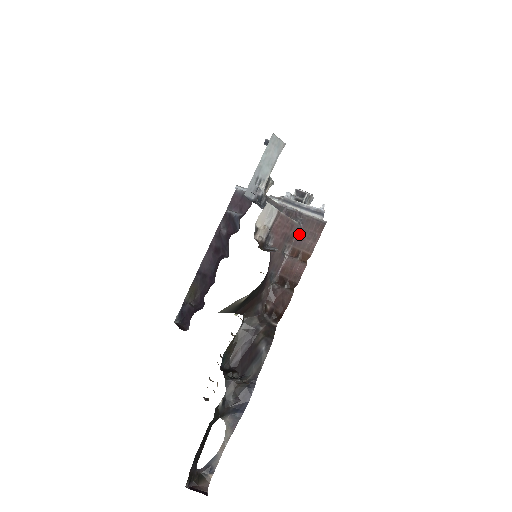
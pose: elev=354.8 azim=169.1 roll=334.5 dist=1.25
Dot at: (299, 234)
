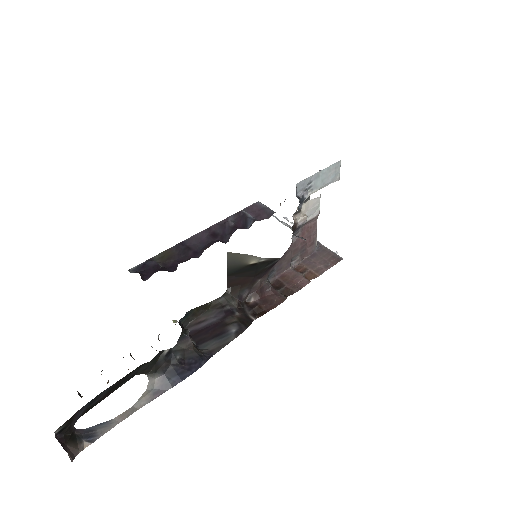
Dot at: (312, 256)
